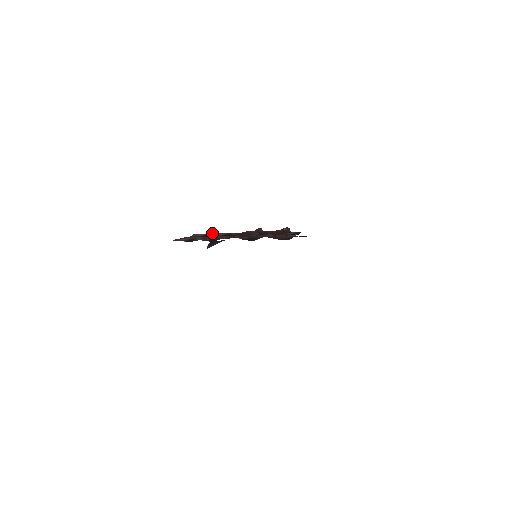
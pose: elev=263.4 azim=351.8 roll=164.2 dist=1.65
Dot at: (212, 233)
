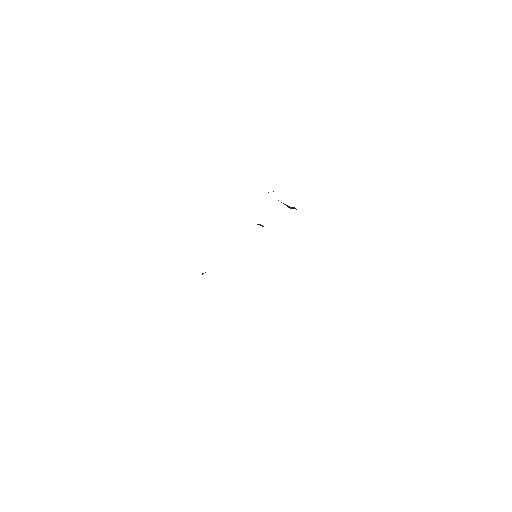
Dot at: occluded
